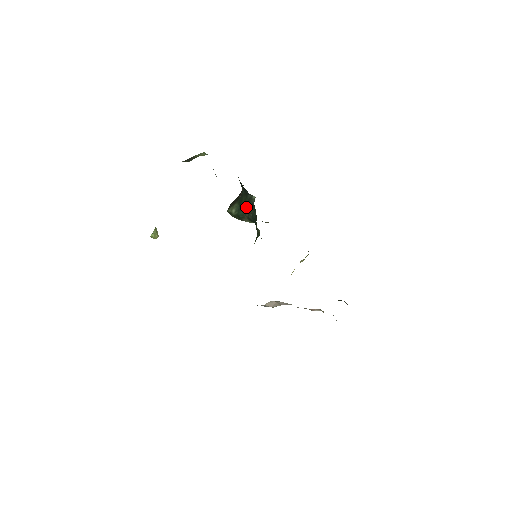
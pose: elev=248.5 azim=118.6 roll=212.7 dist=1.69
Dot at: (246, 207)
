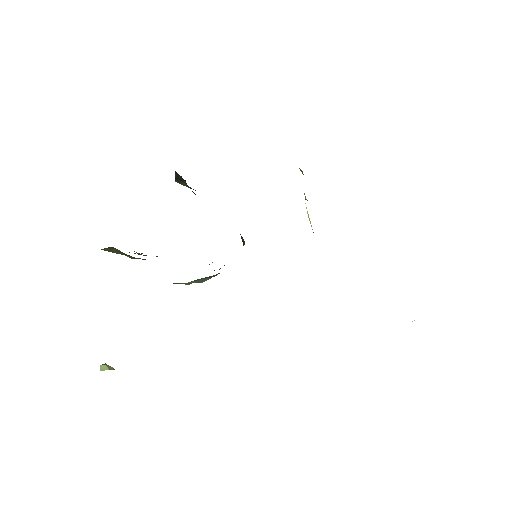
Dot at: occluded
